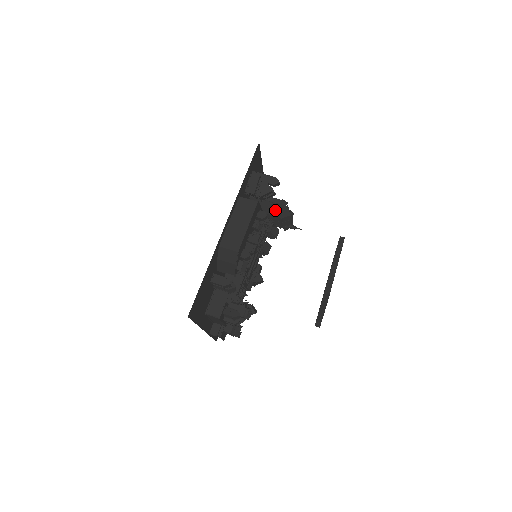
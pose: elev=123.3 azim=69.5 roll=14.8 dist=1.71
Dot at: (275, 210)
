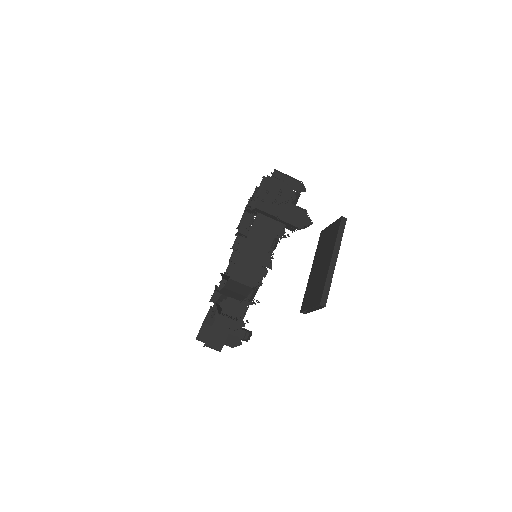
Dot at: (291, 215)
